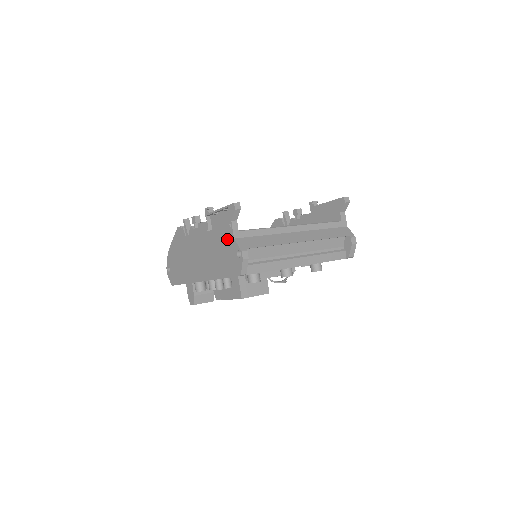
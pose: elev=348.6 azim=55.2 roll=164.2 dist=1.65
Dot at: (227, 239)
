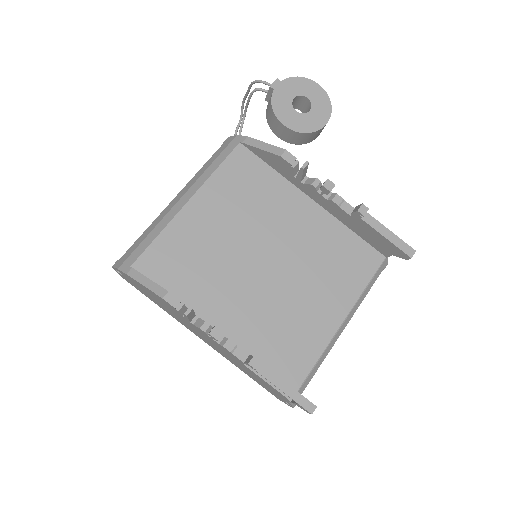
Dot at: occluded
